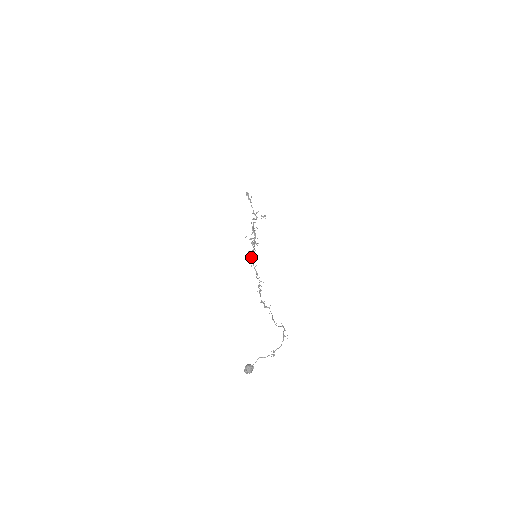
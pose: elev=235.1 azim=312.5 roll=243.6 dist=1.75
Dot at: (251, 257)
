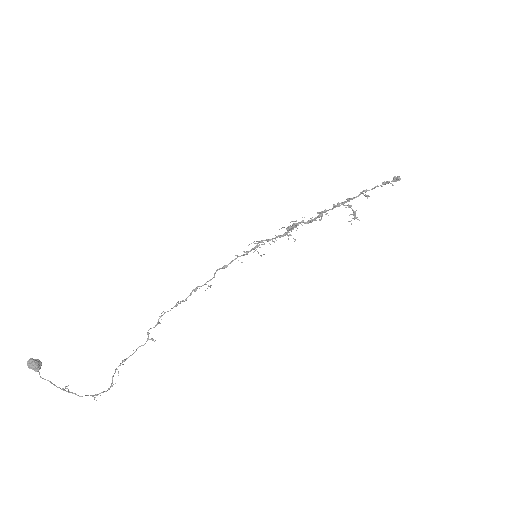
Dot at: (252, 249)
